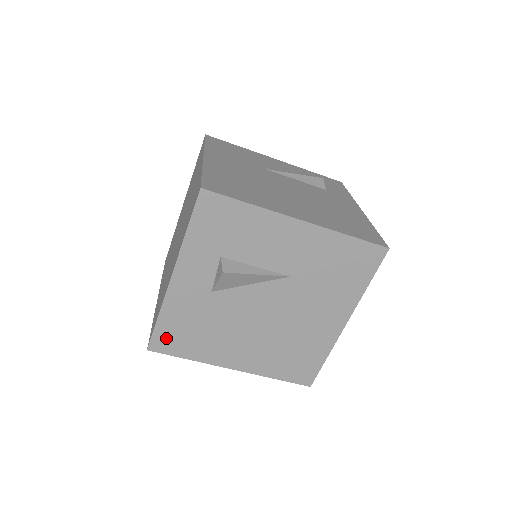
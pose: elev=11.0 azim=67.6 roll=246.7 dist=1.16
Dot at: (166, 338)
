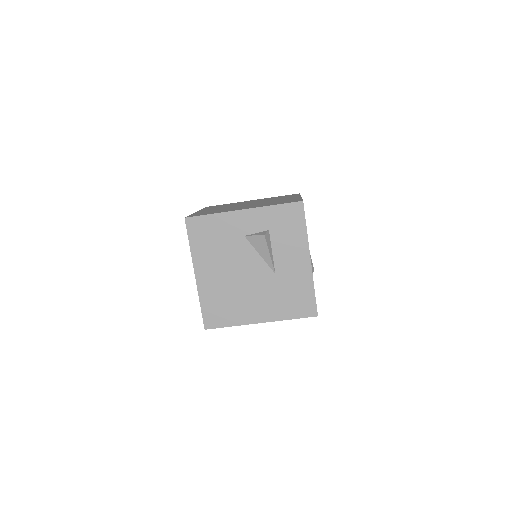
Dot at: (199, 225)
